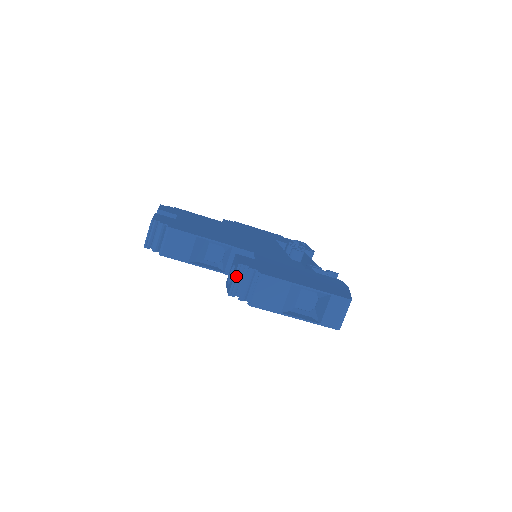
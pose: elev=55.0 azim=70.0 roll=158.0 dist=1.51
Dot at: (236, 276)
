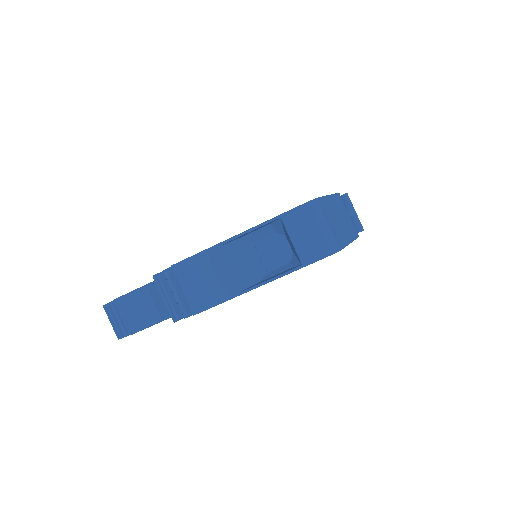
Dot at: (162, 293)
